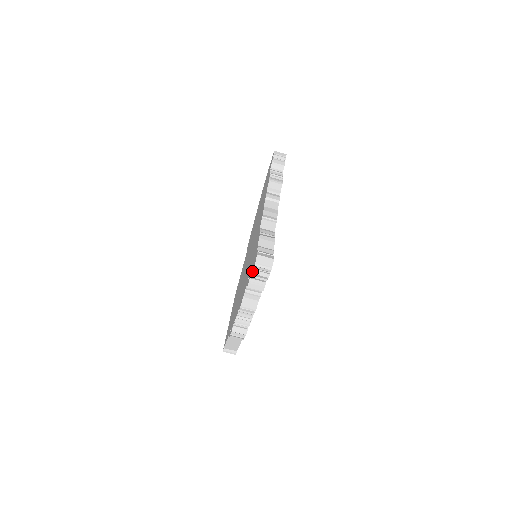
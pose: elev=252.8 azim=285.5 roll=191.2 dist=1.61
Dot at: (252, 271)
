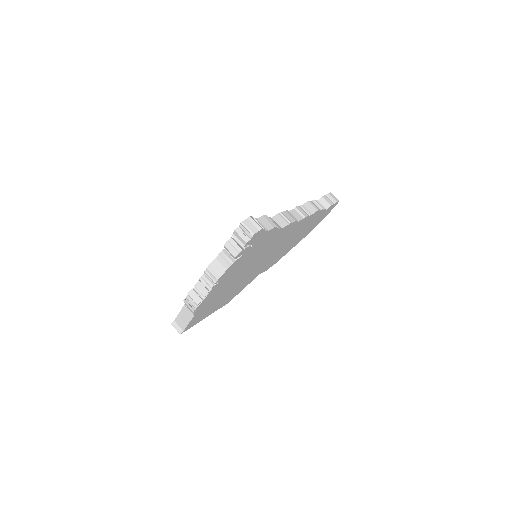
Dot at: (236, 228)
